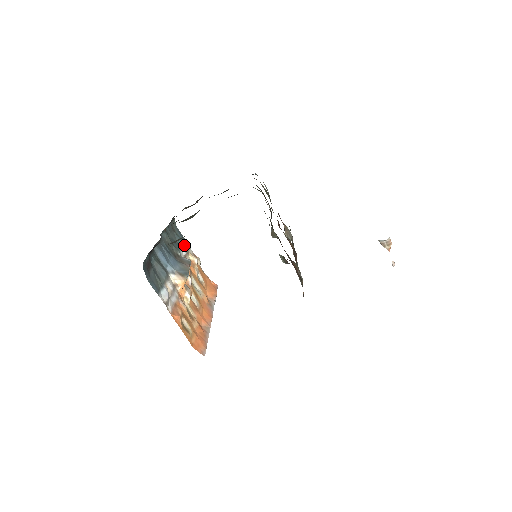
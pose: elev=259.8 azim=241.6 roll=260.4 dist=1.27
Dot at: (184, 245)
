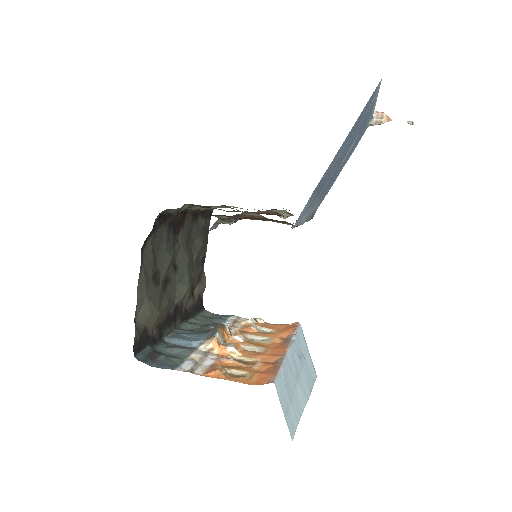
Dot at: (228, 320)
